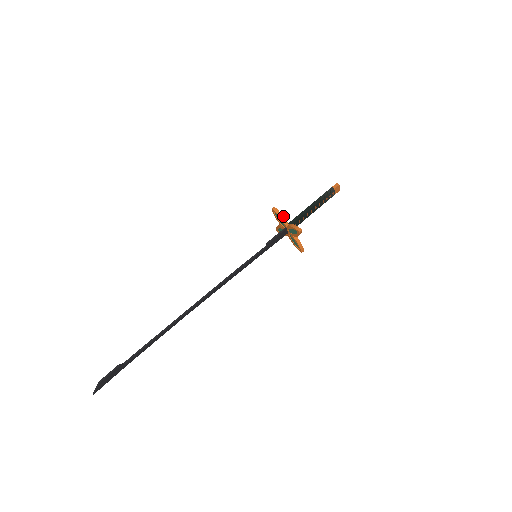
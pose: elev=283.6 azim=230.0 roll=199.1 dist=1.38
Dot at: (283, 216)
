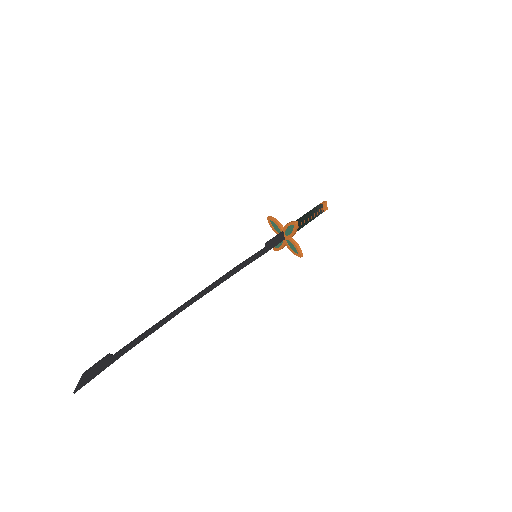
Dot at: (278, 221)
